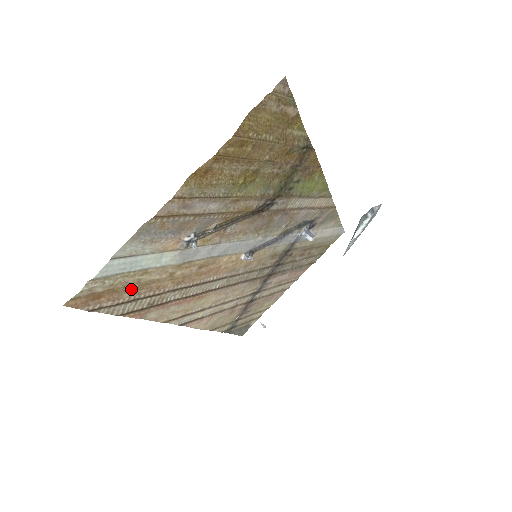
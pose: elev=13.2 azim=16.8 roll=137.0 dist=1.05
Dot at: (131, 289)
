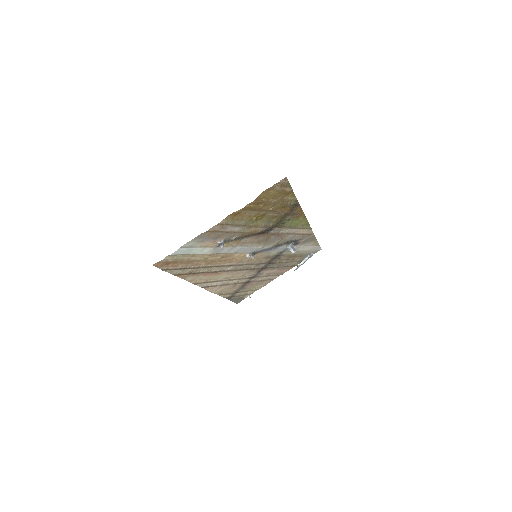
Dot at: (184, 263)
